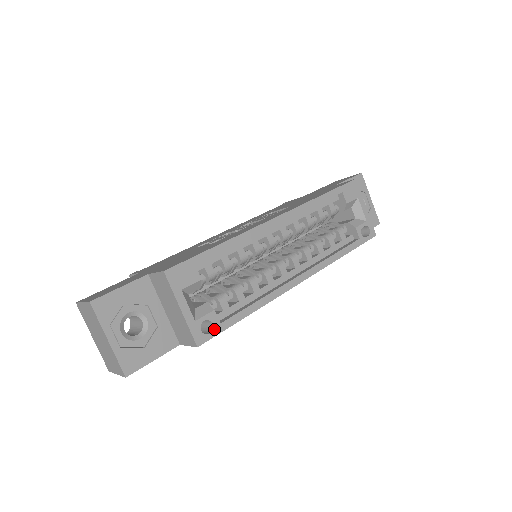
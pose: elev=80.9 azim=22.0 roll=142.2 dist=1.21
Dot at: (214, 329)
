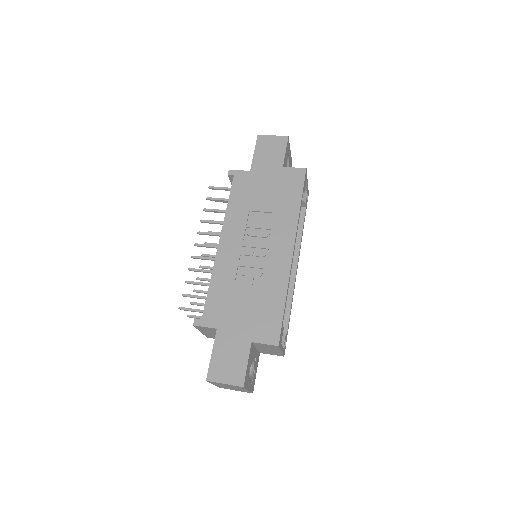
Dot at: (286, 341)
